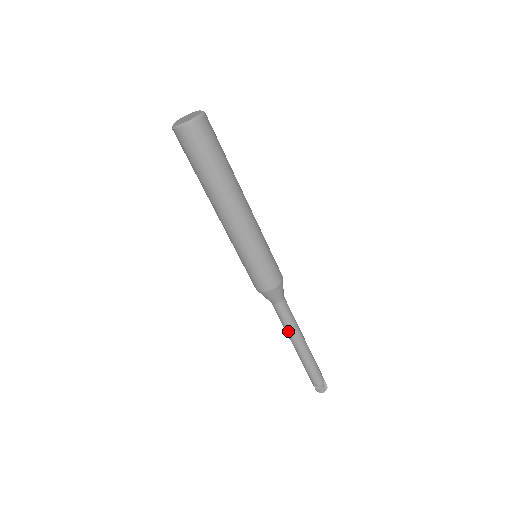
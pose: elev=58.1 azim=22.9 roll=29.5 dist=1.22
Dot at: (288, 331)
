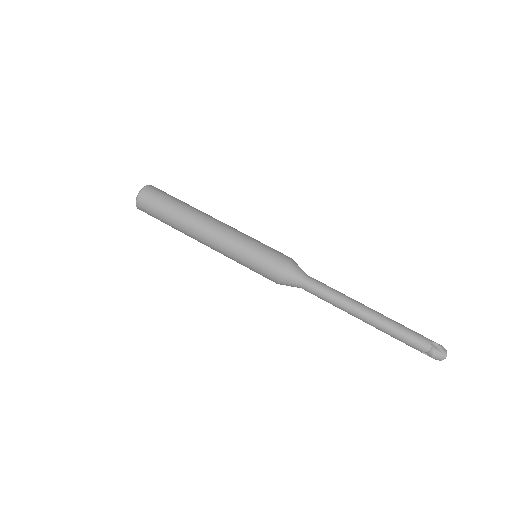
Dot at: (337, 307)
